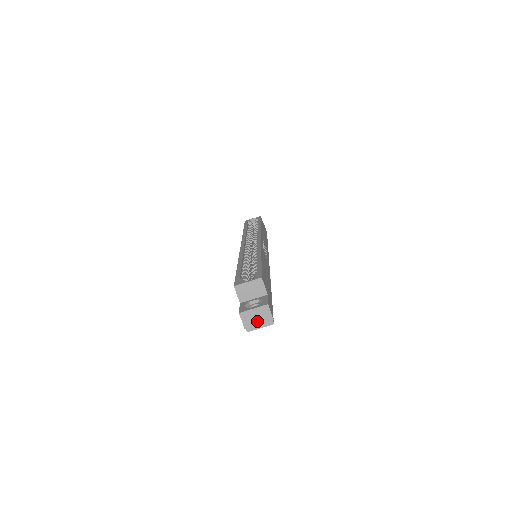
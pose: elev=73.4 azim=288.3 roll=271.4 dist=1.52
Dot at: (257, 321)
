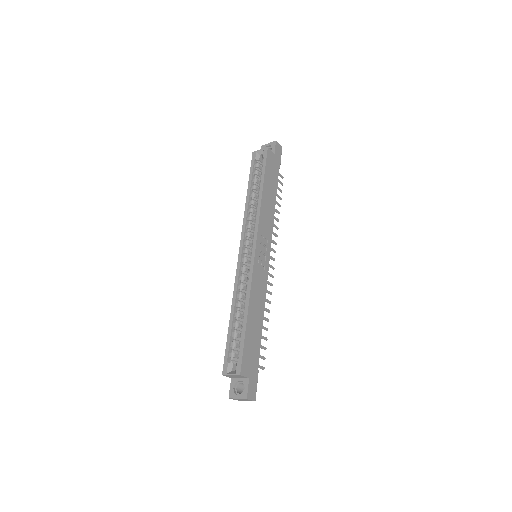
Dot at: (243, 400)
